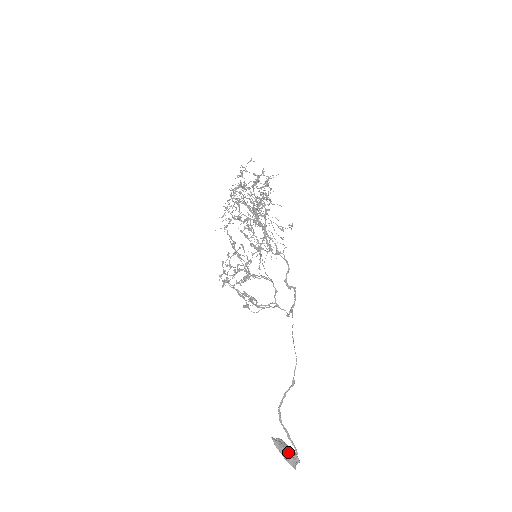
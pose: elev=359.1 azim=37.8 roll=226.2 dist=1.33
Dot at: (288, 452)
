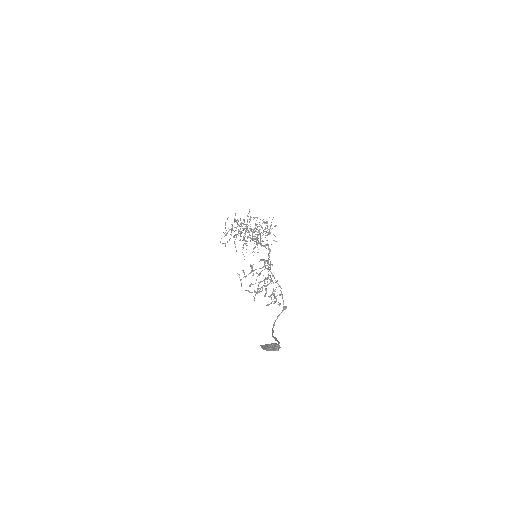
Dot at: (269, 344)
